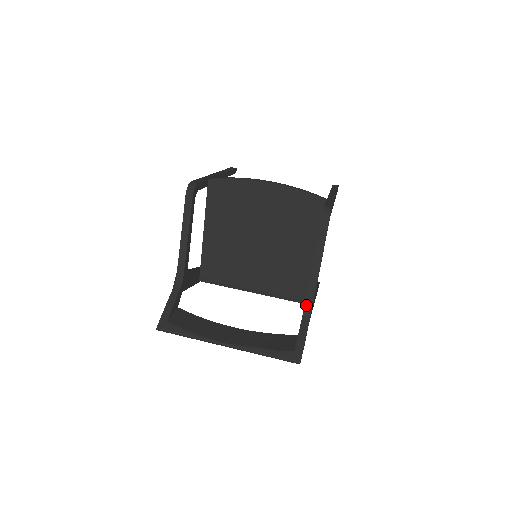
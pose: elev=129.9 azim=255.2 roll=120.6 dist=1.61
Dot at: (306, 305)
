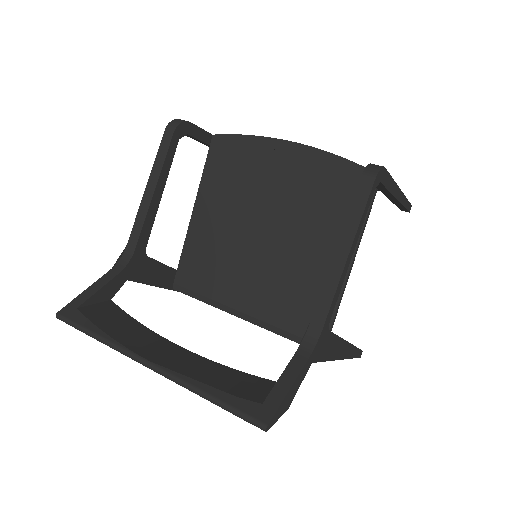
Dot at: (309, 331)
